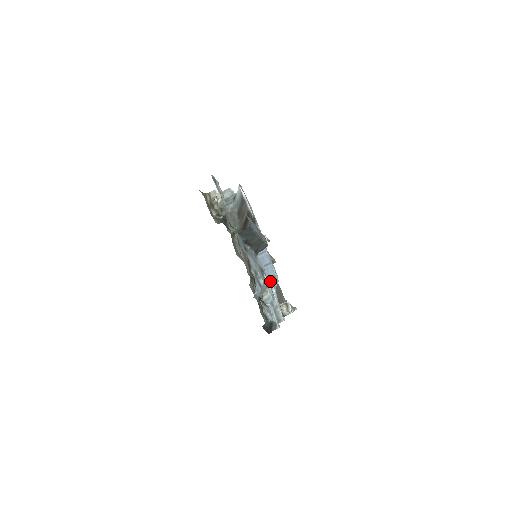
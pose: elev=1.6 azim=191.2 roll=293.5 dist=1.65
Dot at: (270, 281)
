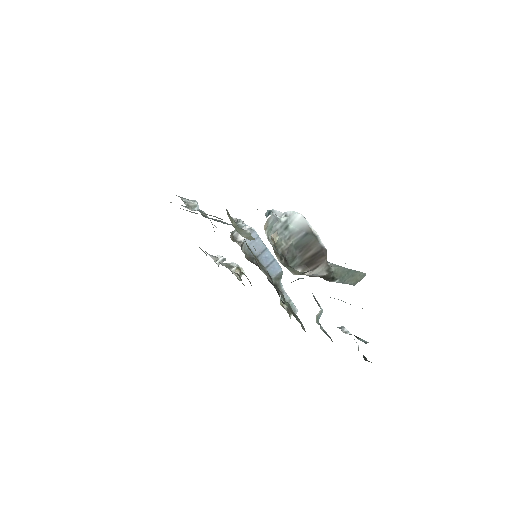
Dot at: (279, 279)
